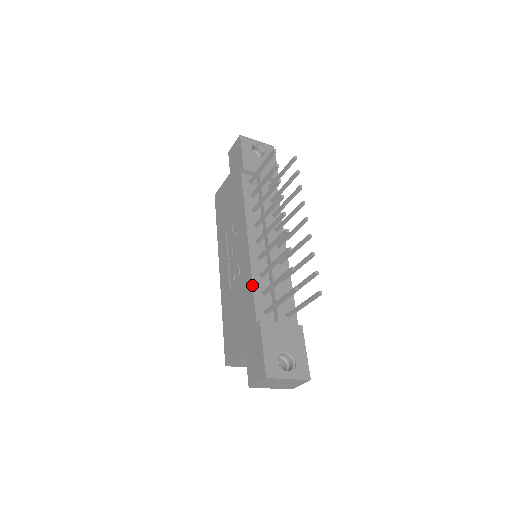
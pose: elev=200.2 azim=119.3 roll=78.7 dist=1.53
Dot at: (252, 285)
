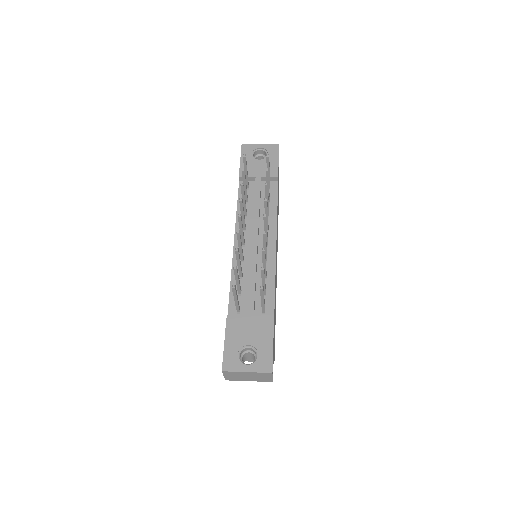
Dot at: (230, 286)
